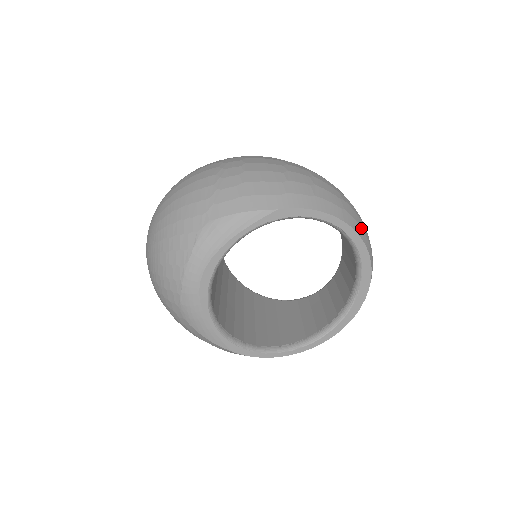
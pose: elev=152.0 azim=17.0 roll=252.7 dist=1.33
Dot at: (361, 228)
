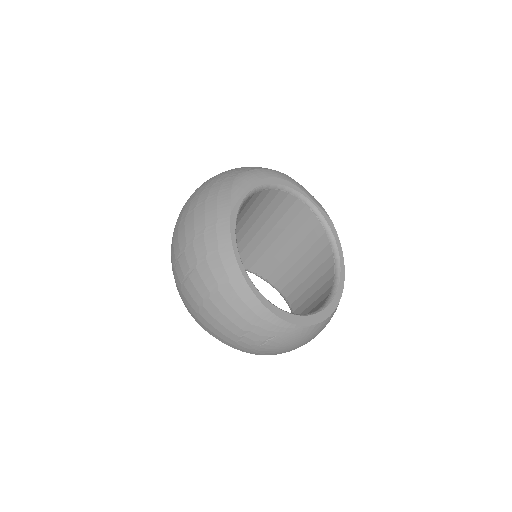
Dot at: occluded
